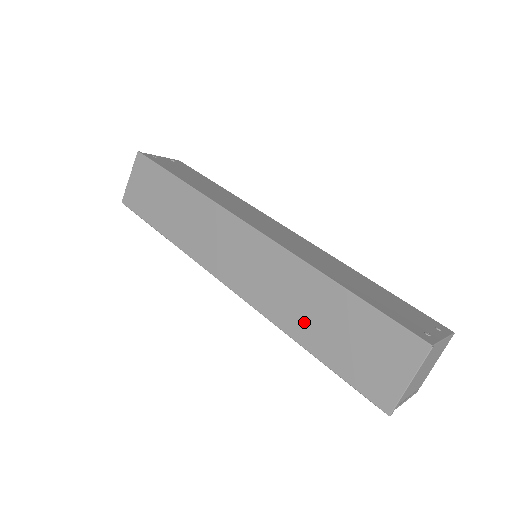
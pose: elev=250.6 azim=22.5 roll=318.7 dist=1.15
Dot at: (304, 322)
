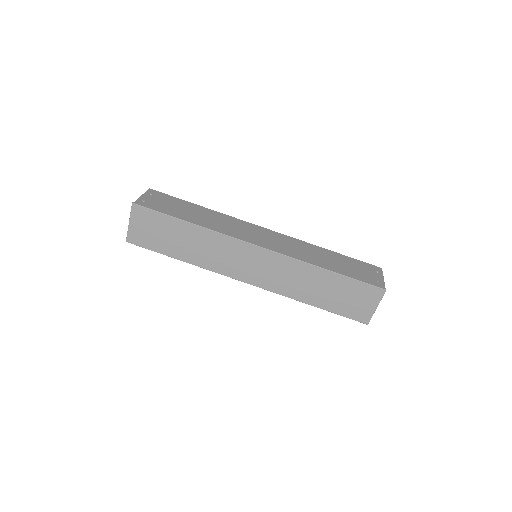
Dot at: (311, 293)
